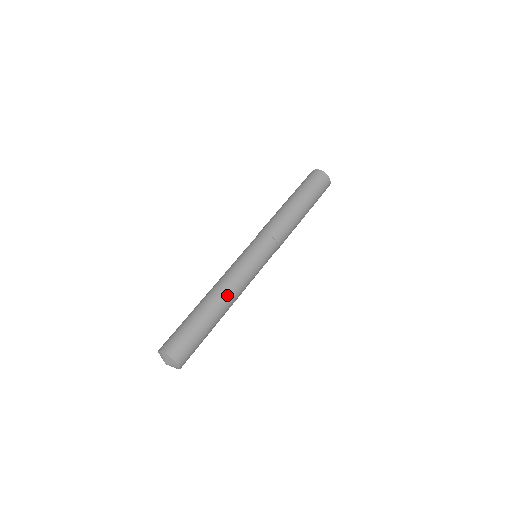
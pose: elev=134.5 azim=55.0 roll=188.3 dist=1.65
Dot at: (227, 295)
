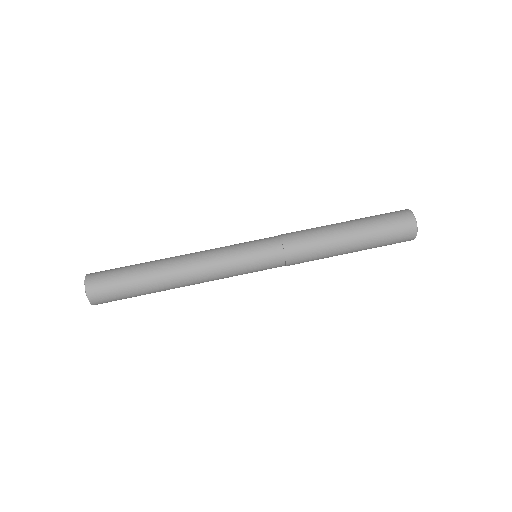
Dot at: (187, 280)
